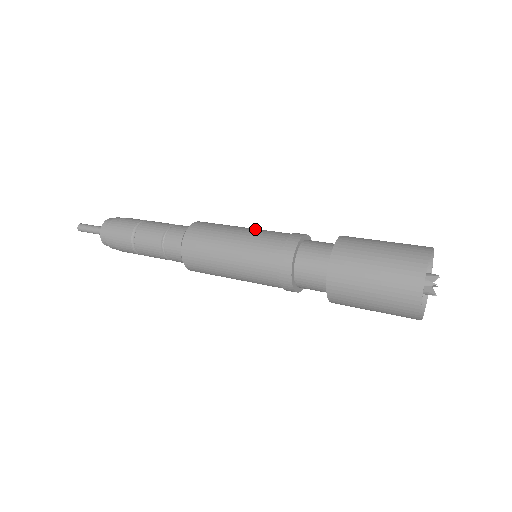
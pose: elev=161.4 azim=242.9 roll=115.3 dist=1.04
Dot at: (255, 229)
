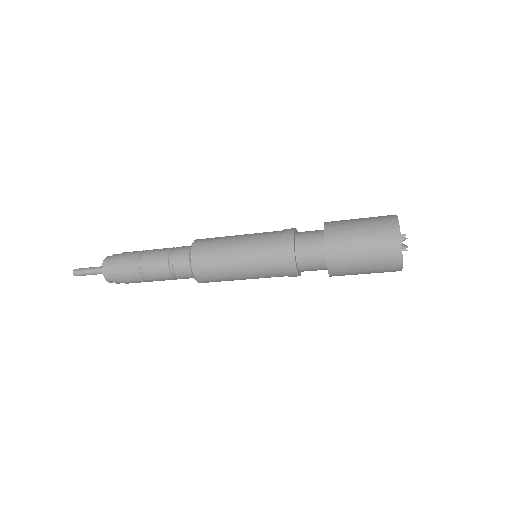
Dot at: occluded
